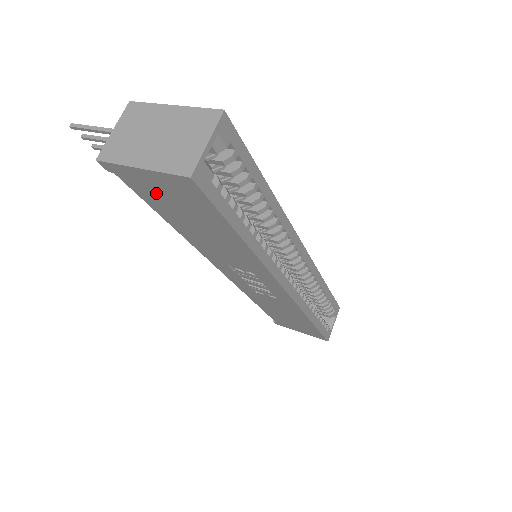
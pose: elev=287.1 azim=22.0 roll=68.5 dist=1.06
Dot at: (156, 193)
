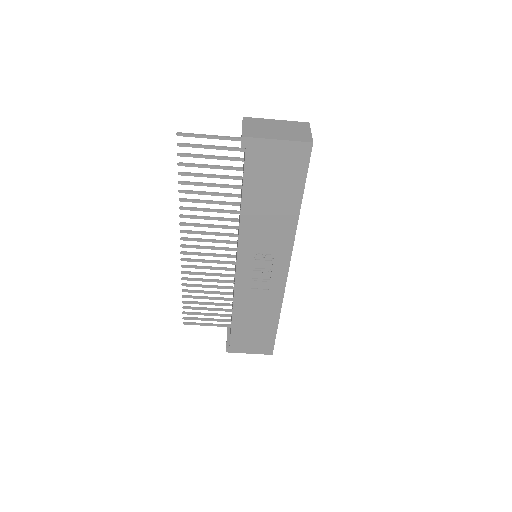
Dot at: (266, 165)
